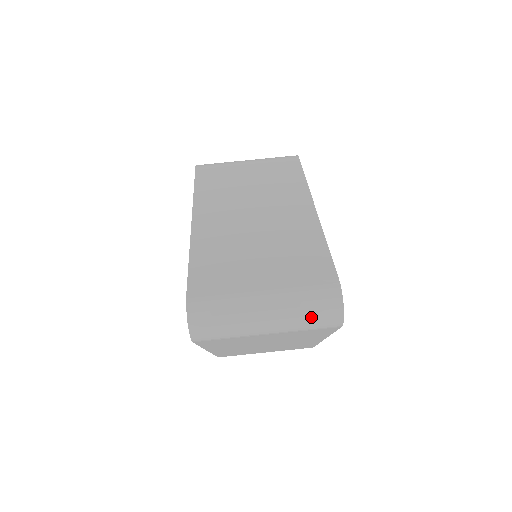
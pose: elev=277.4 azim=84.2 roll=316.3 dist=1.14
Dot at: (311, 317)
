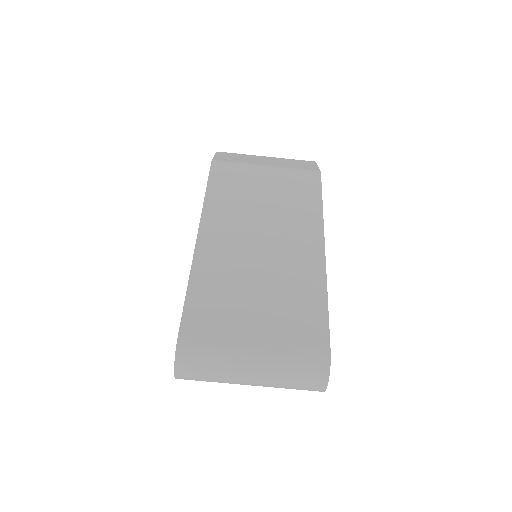
Dot at: (295, 383)
